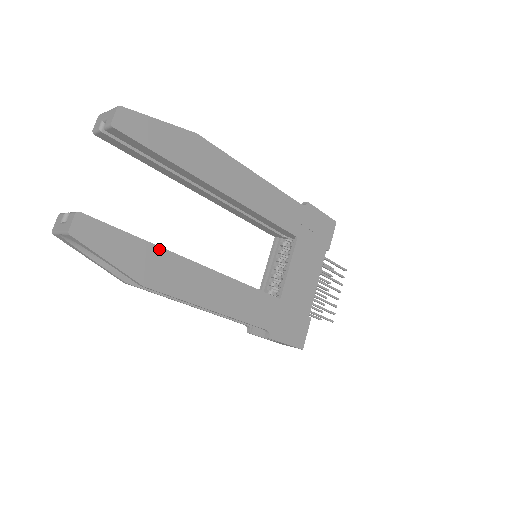
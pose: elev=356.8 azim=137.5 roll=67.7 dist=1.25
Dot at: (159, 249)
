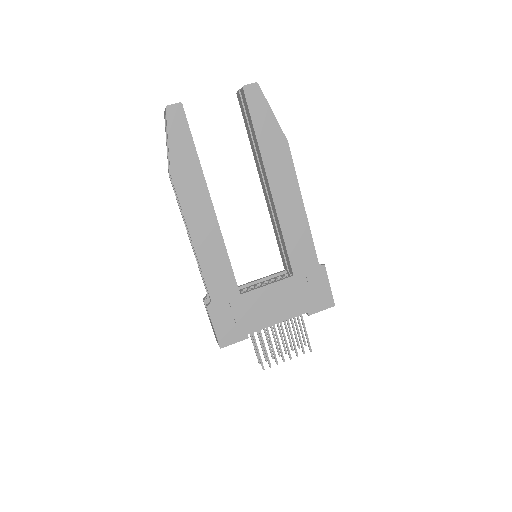
Dot at: (200, 169)
